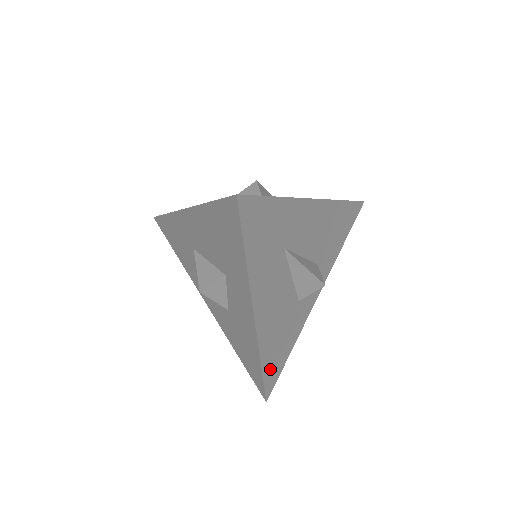
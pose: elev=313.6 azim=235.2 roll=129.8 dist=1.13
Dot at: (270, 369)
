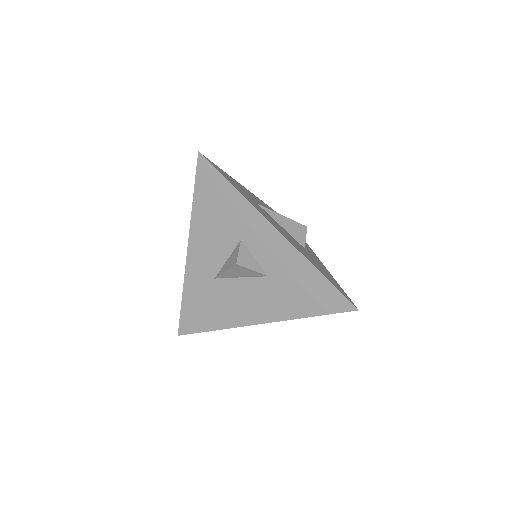
Dot at: (331, 282)
